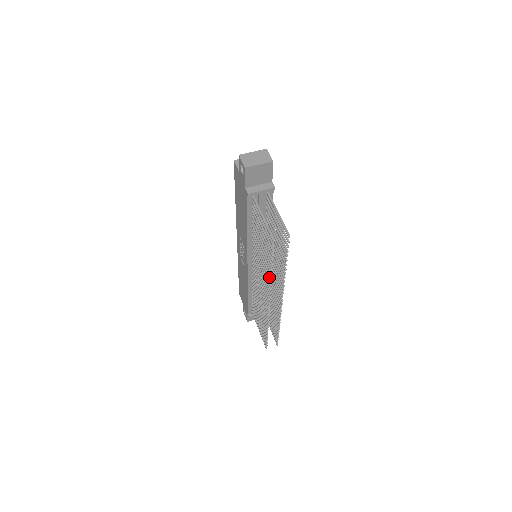
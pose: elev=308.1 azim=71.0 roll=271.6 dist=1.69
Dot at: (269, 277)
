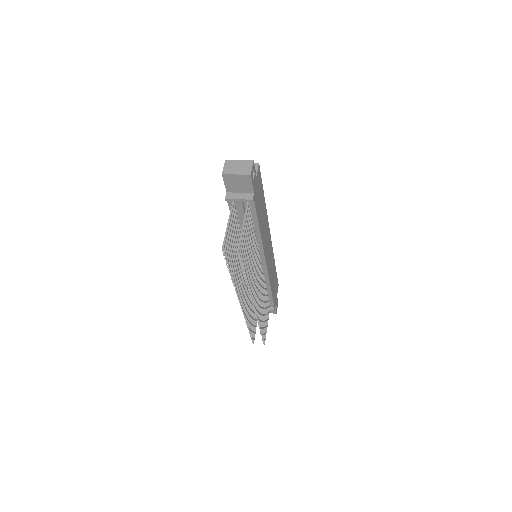
Dot at: (235, 281)
